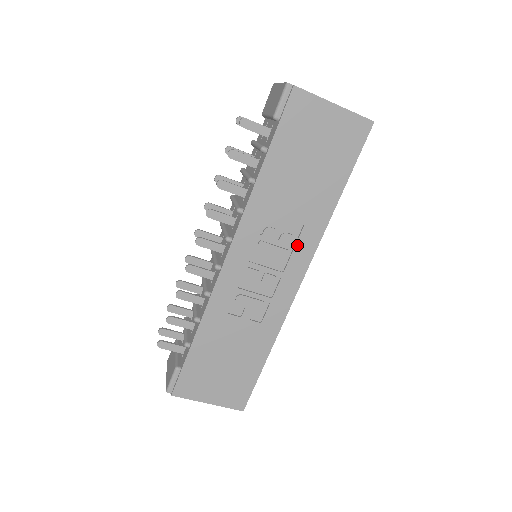
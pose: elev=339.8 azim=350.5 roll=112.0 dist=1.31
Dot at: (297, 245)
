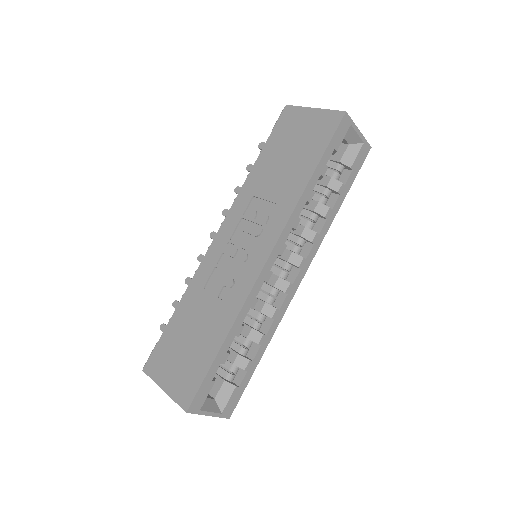
Dot at: (269, 223)
